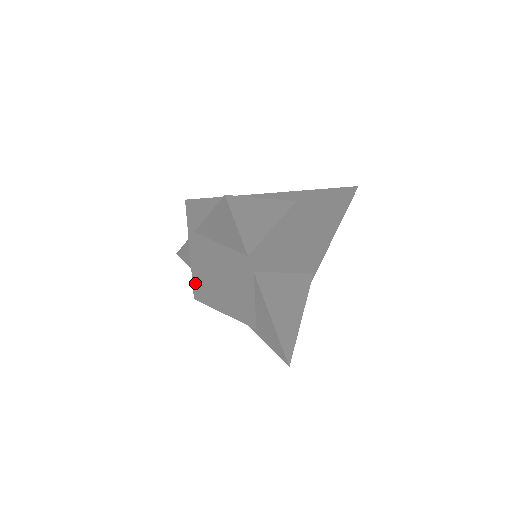
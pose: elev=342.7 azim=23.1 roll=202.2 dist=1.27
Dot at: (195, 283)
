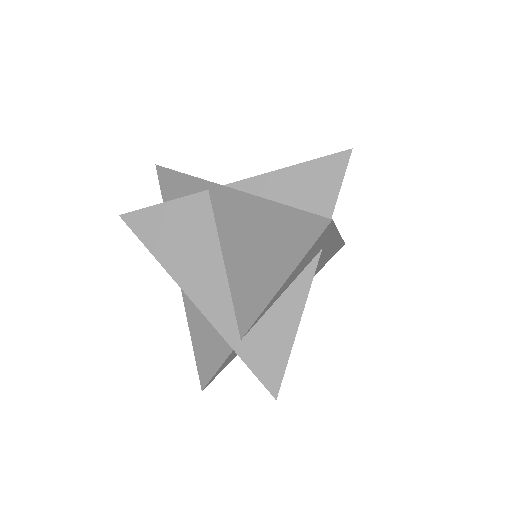
Dot at: occluded
